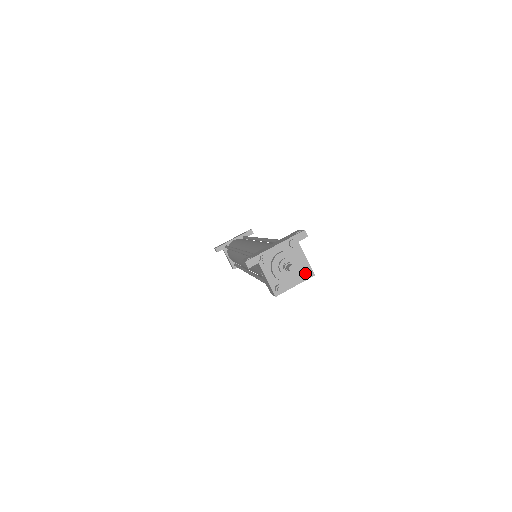
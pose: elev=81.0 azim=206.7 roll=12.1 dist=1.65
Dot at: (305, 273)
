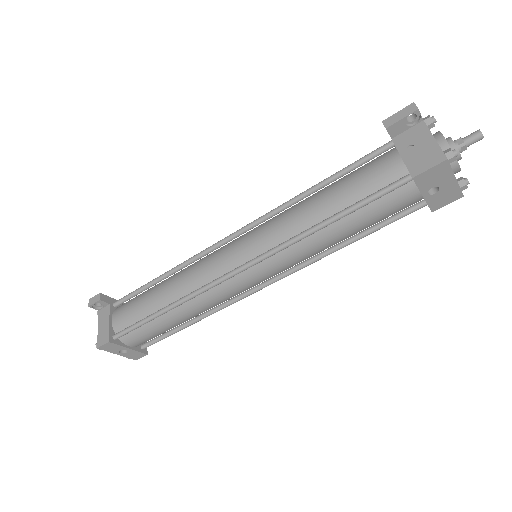
Dot at: (463, 178)
